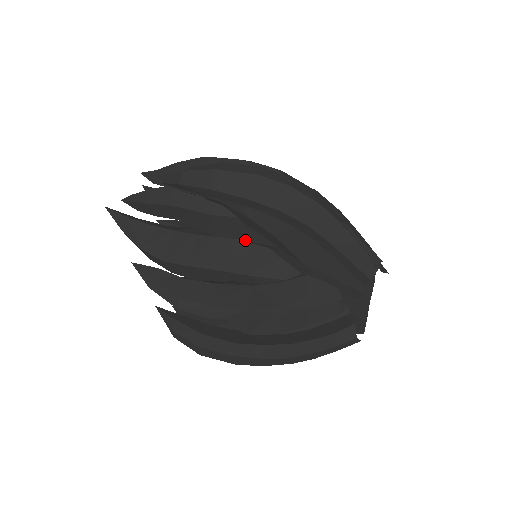
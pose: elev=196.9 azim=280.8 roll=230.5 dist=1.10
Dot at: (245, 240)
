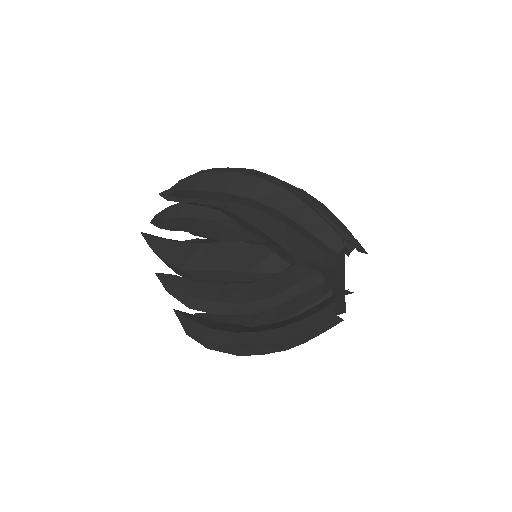
Dot at: (244, 241)
